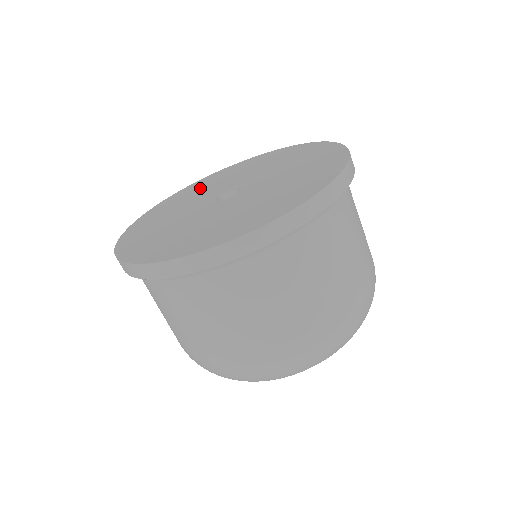
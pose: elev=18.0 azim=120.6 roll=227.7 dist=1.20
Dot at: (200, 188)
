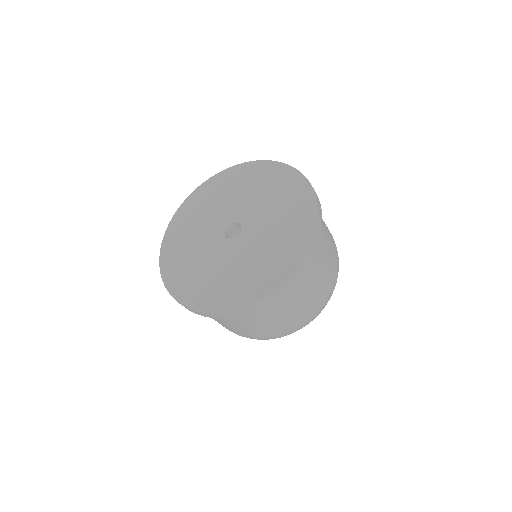
Dot at: (199, 211)
